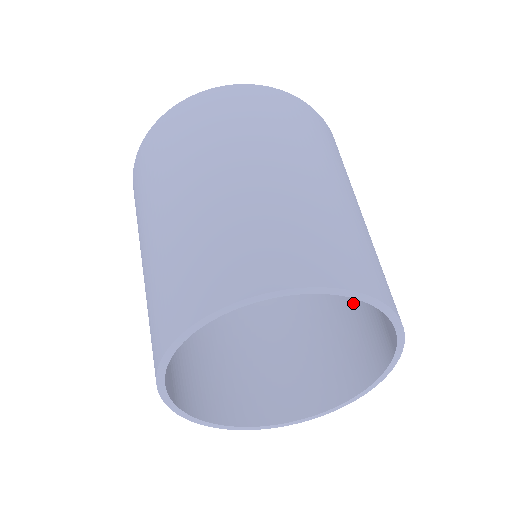
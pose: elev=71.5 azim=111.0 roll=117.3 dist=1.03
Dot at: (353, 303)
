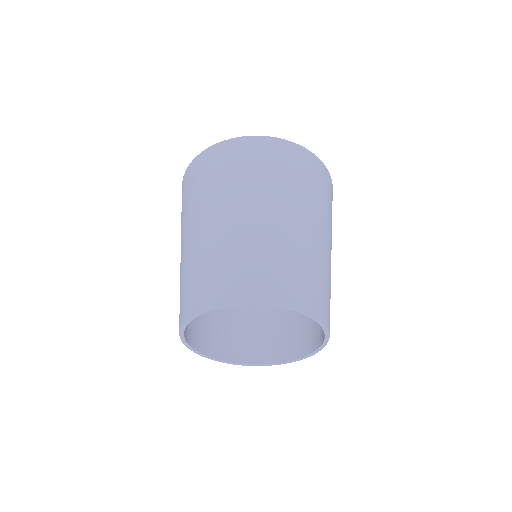
Dot at: occluded
